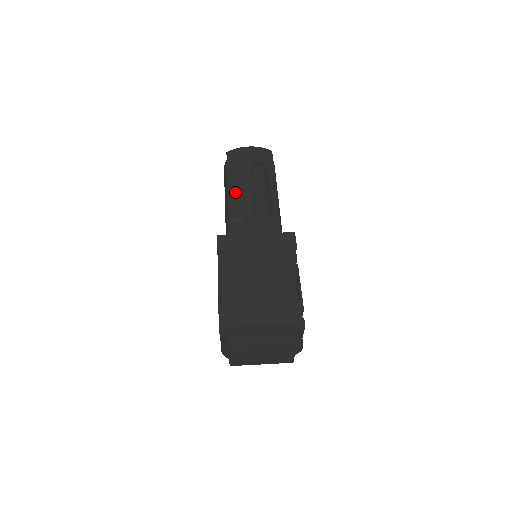
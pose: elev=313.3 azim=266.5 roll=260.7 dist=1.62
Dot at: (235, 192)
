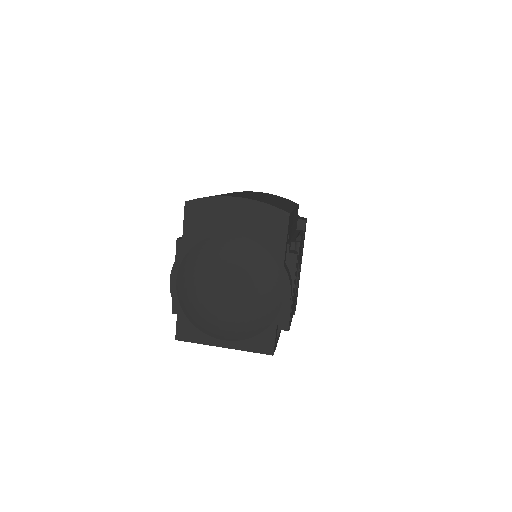
Dot at: occluded
